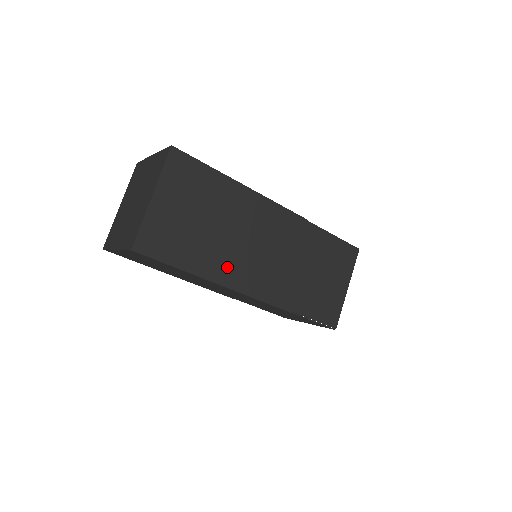
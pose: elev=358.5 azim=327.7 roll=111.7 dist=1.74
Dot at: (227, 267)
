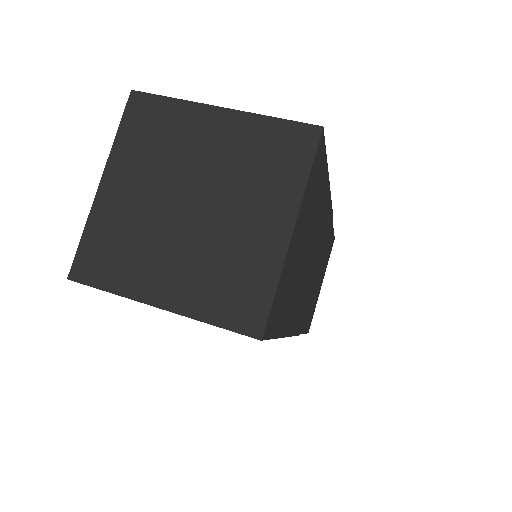
Dot at: (296, 308)
